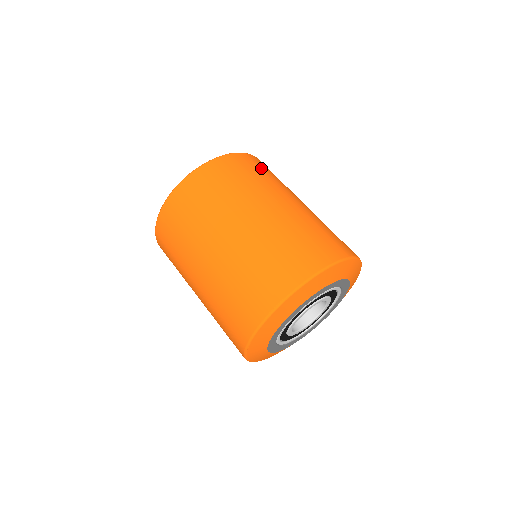
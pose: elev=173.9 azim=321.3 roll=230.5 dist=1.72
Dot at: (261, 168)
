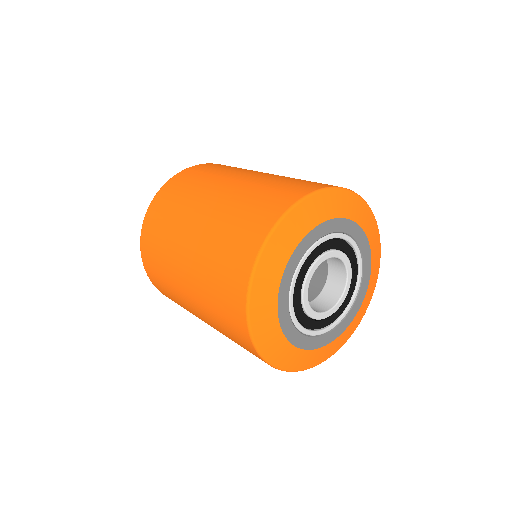
Dot at: (211, 168)
